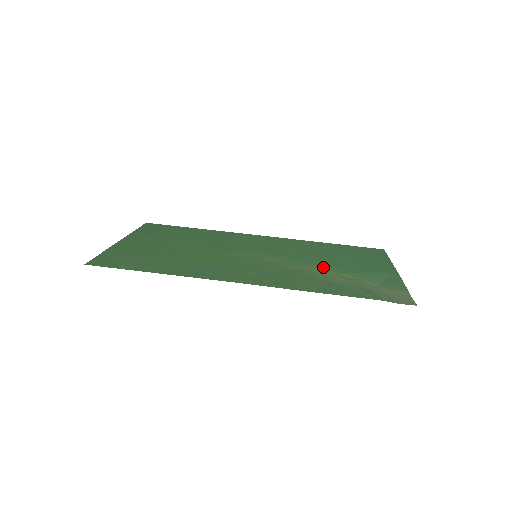
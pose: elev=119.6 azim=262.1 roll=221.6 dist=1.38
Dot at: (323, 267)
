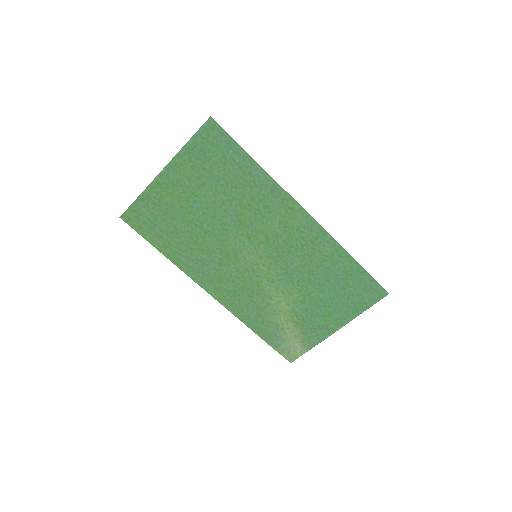
Dot at: (289, 298)
